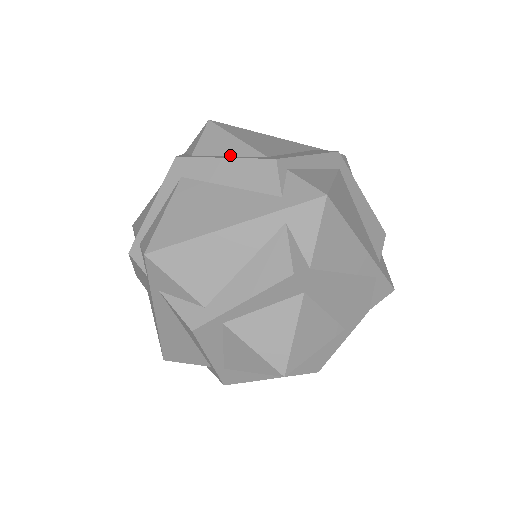
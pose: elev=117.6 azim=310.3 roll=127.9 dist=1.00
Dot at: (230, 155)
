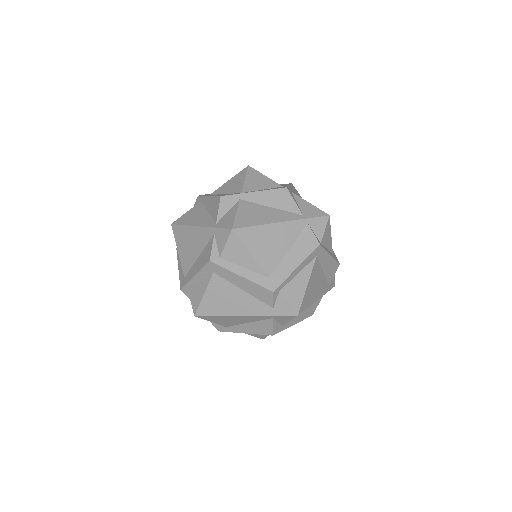
Dot at: (245, 267)
